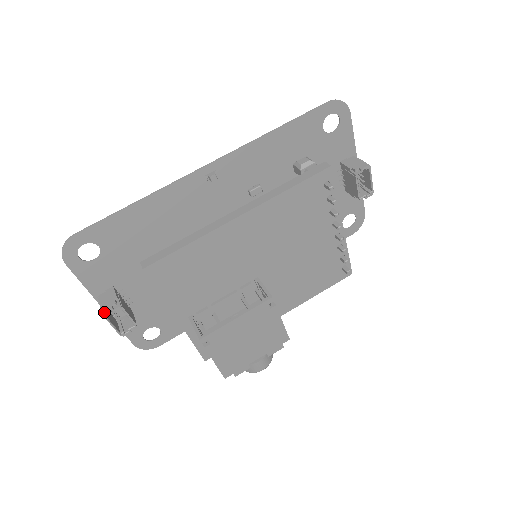
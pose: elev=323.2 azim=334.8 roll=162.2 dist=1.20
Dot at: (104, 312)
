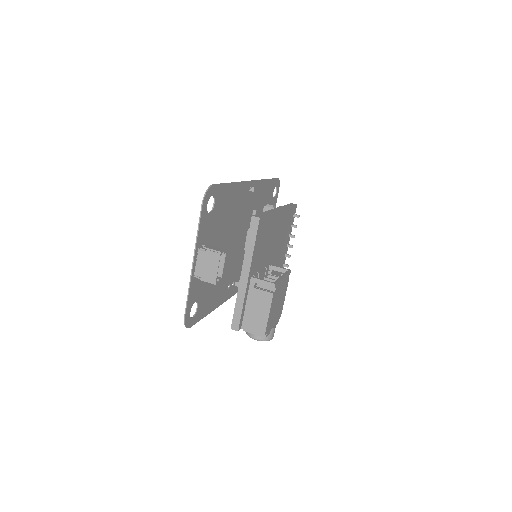
Dot at: (222, 252)
